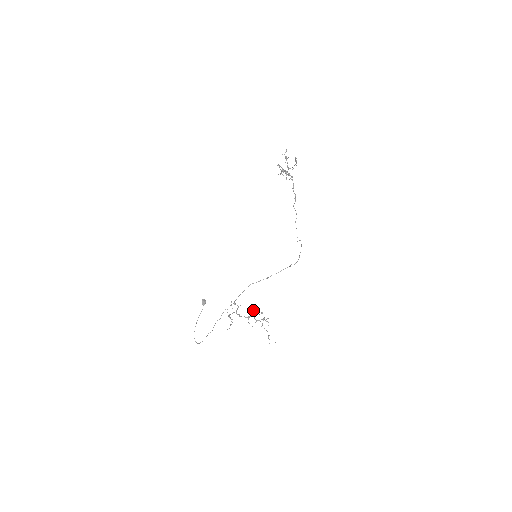
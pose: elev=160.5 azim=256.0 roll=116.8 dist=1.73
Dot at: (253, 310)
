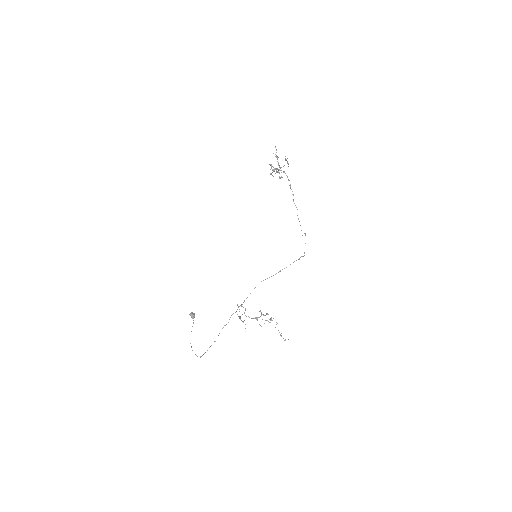
Dot at: (259, 311)
